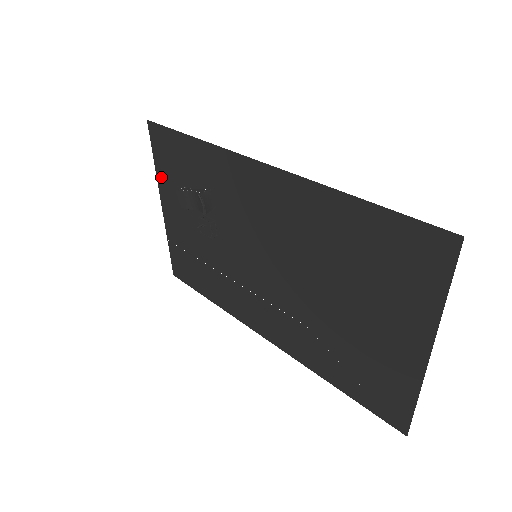
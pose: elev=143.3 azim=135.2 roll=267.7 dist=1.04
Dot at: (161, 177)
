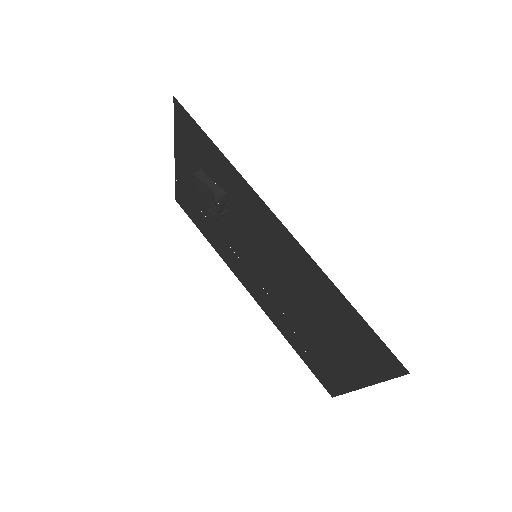
Dot at: (179, 142)
